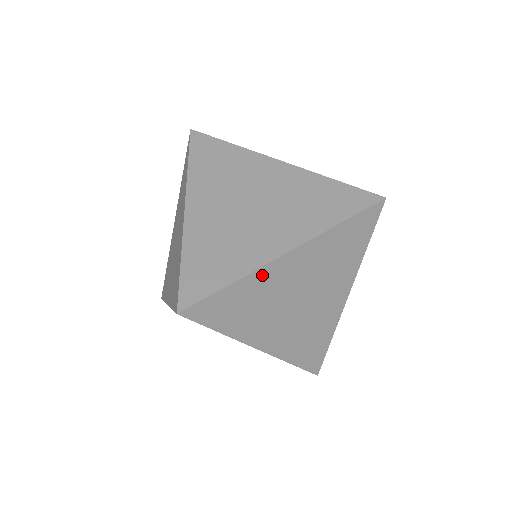
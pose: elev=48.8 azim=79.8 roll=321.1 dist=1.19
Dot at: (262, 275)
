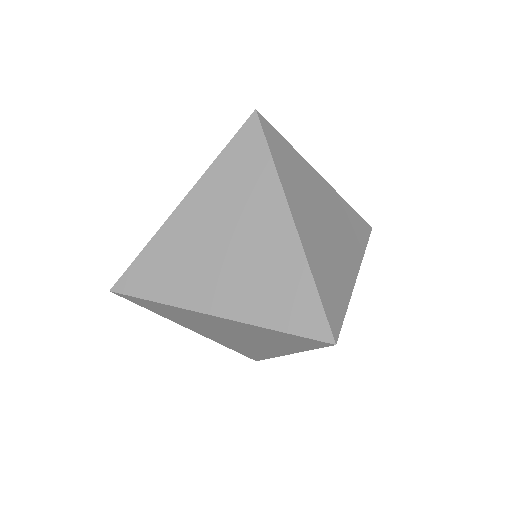
Dot at: (167, 233)
